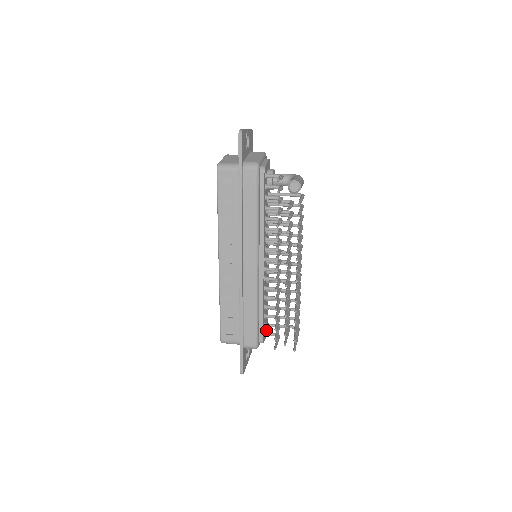
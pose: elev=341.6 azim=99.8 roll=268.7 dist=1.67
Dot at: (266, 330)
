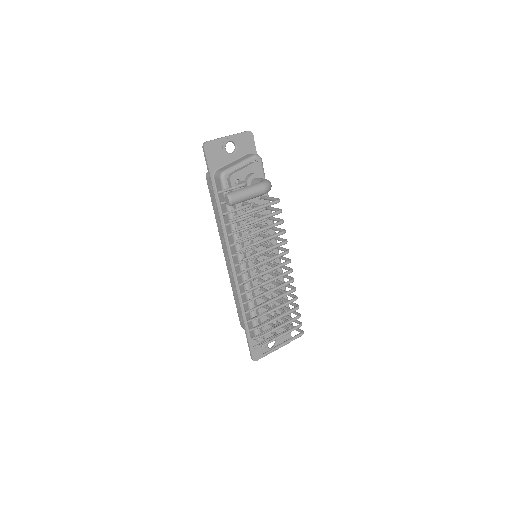
Dot at: occluded
